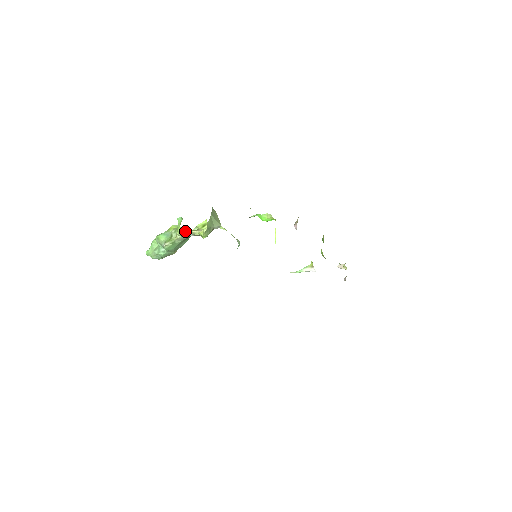
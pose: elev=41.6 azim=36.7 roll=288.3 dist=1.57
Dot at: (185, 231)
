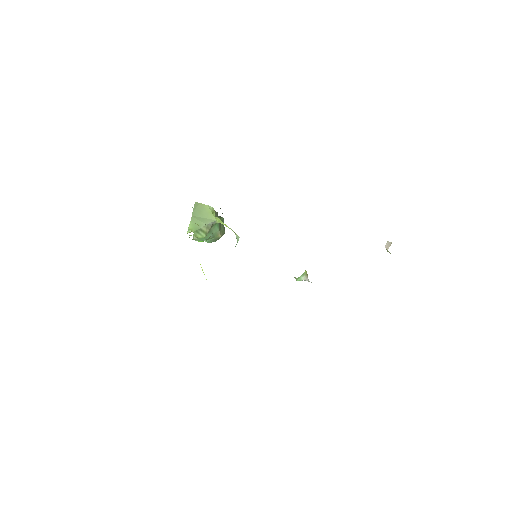
Dot at: occluded
